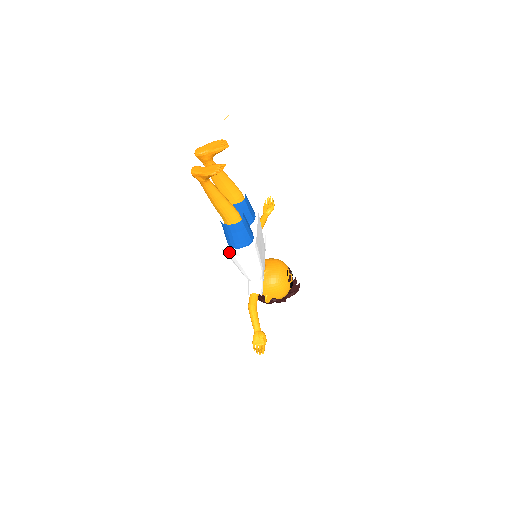
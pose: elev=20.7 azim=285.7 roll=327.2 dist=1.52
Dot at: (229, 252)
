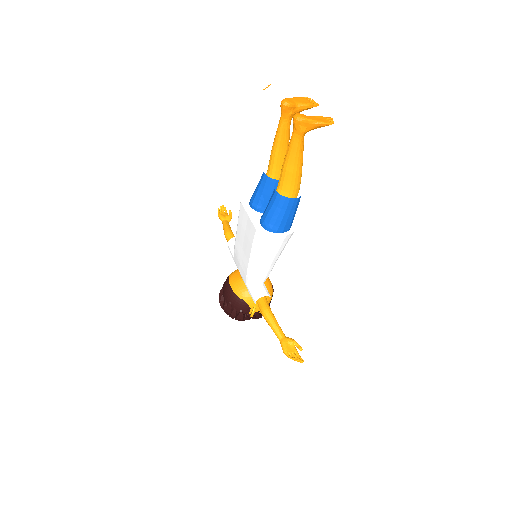
Dot at: (268, 237)
